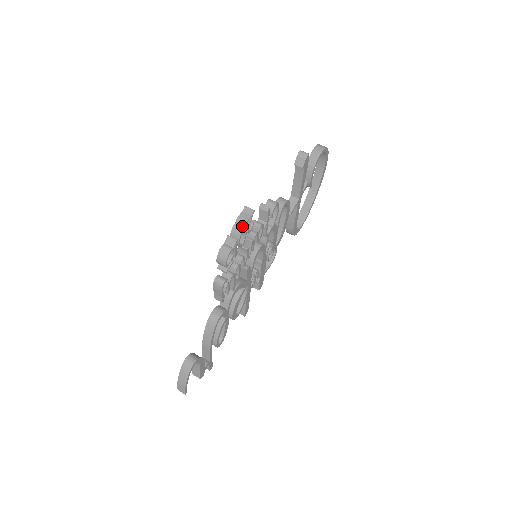
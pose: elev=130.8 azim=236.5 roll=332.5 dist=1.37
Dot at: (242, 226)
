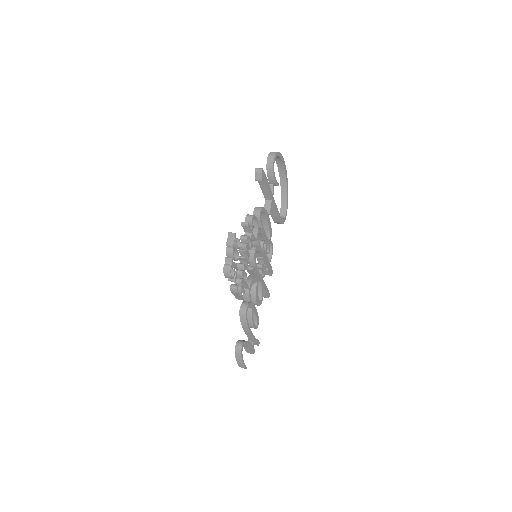
Dot at: (232, 247)
